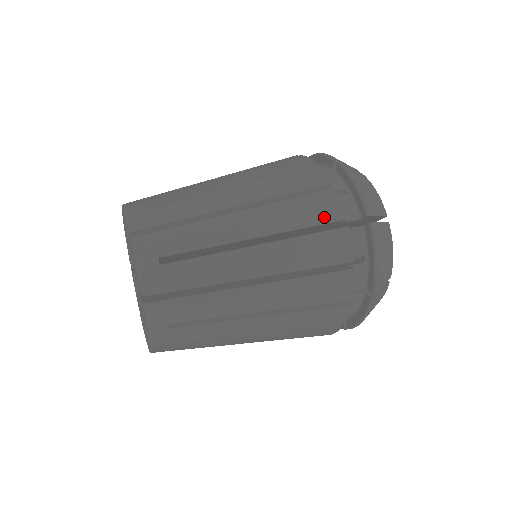
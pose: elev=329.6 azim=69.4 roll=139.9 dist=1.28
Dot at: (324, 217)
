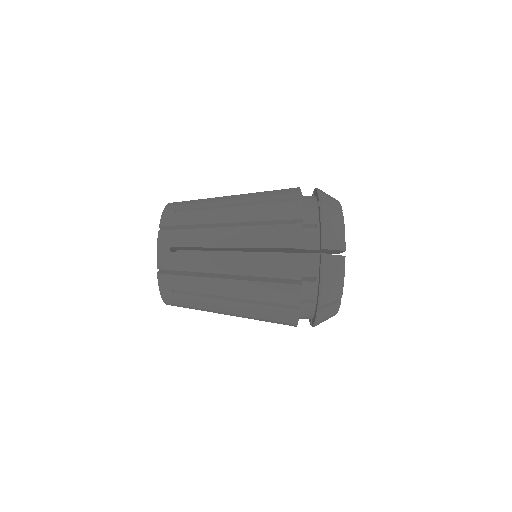
Dot at: (285, 301)
